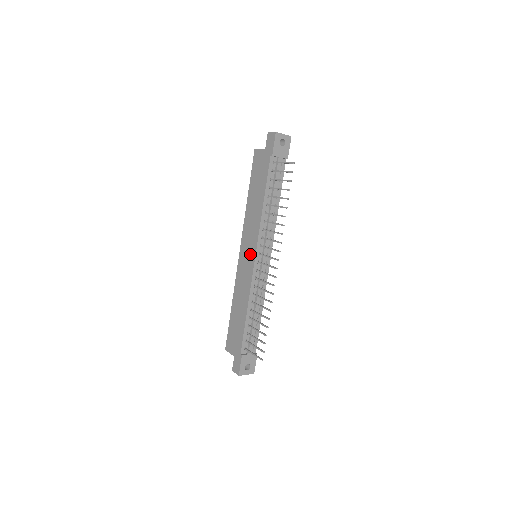
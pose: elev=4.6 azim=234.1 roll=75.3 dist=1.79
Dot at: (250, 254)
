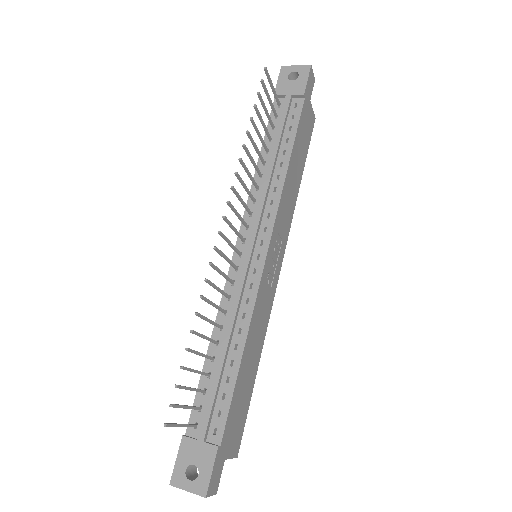
Dot at: occluded
